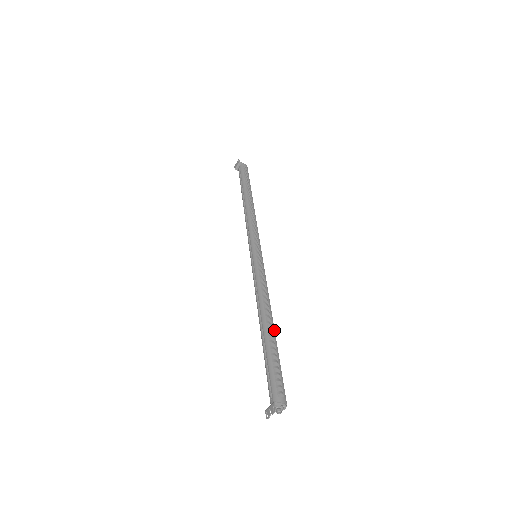
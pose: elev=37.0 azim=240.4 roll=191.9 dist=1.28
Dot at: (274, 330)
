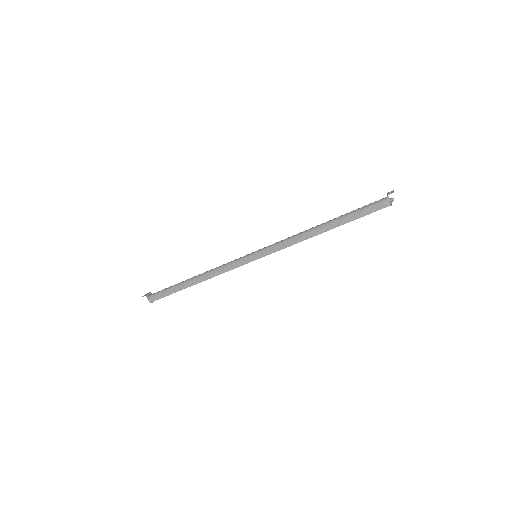
Dot at: occluded
